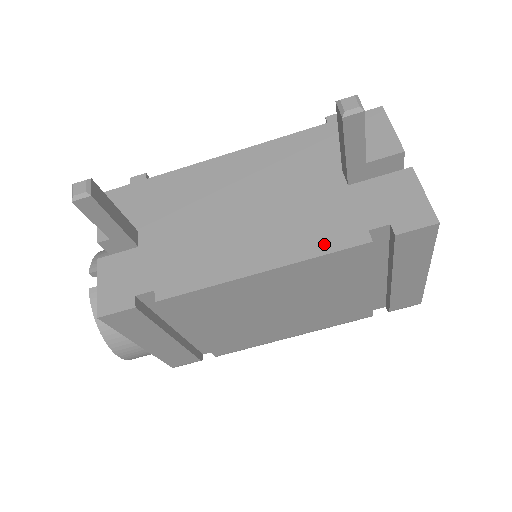
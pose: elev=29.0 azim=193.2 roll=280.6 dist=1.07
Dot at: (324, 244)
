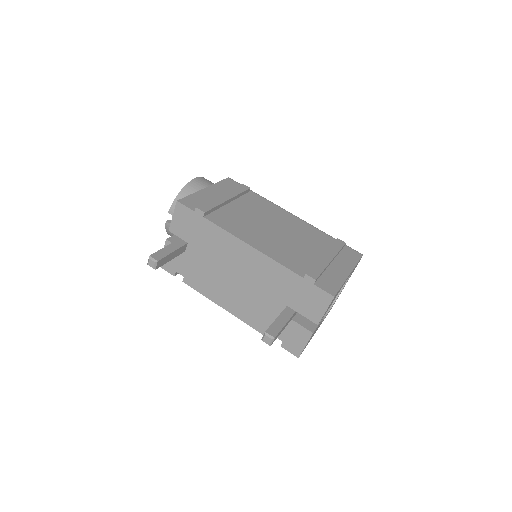
Dot at: (254, 324)
